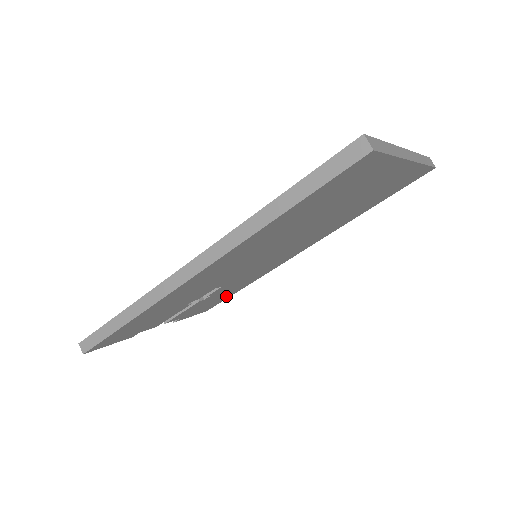
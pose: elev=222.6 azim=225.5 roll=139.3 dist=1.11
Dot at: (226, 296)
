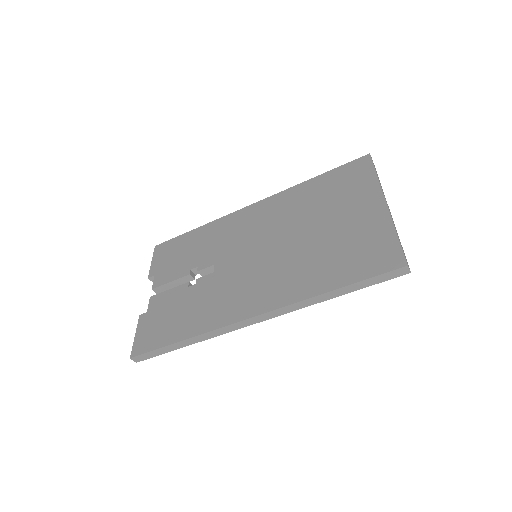
Dot at: occluded
